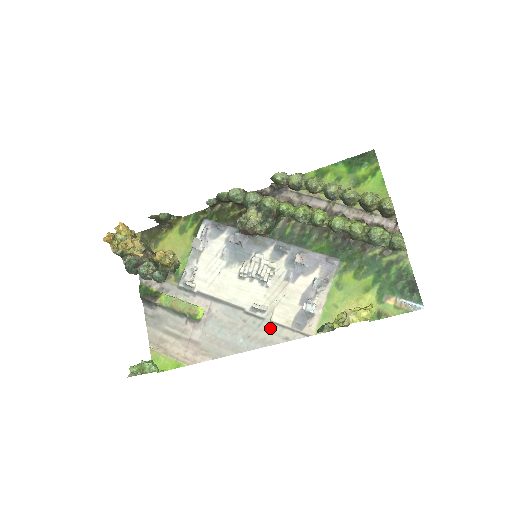
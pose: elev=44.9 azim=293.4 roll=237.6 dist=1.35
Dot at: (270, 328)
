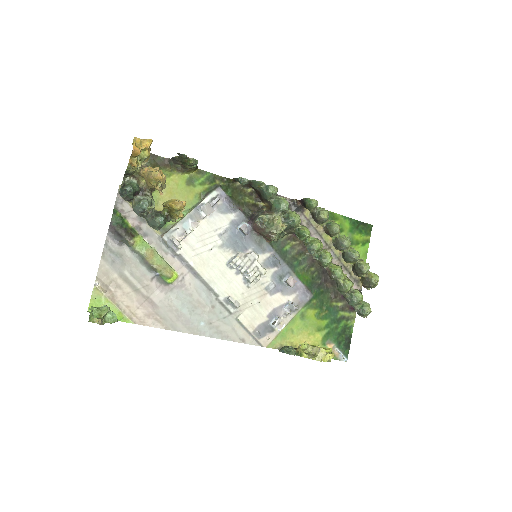
Dot at: (233, 324)
